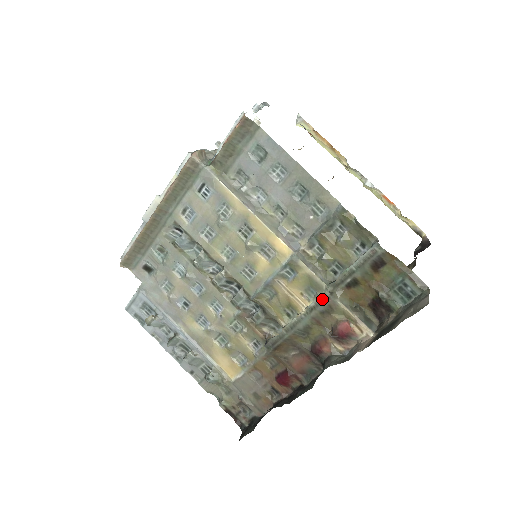
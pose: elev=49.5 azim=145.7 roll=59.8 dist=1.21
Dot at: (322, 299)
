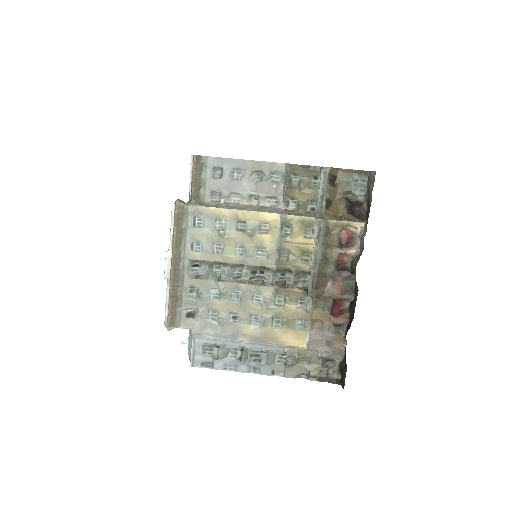
Dot at: (319, 226)
